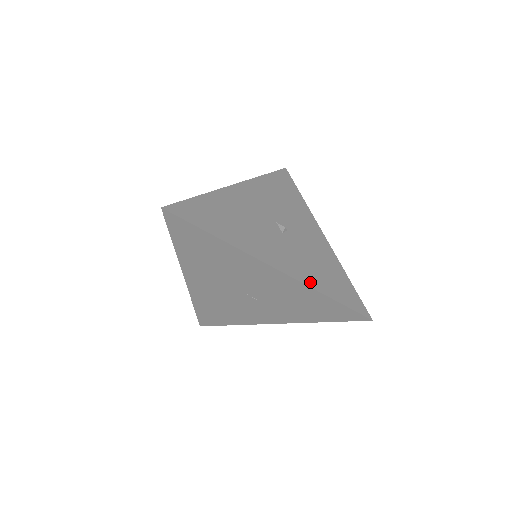
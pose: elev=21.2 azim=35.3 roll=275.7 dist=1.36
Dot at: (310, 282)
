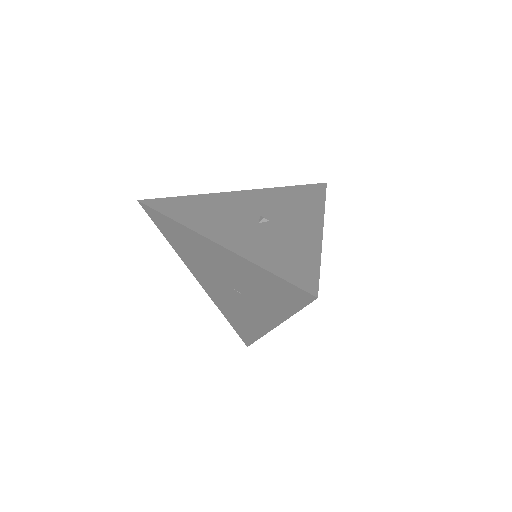
Dot at: (252, 257)
